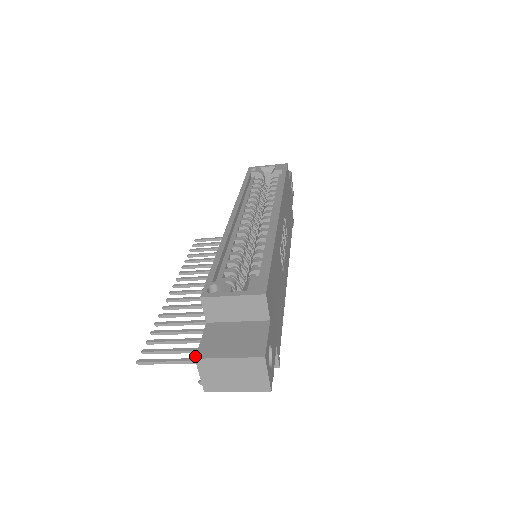
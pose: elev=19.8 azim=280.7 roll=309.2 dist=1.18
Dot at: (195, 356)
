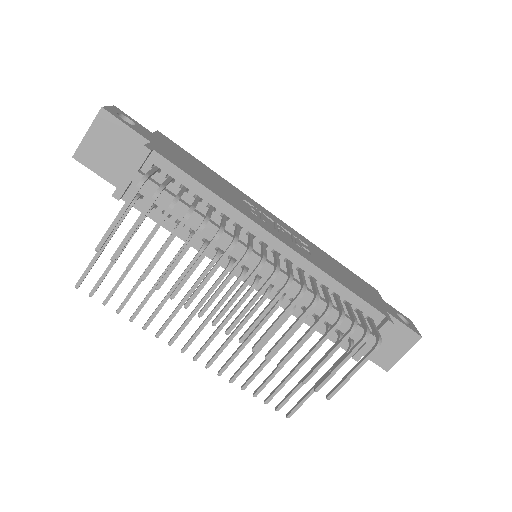
Dot at: occluded
